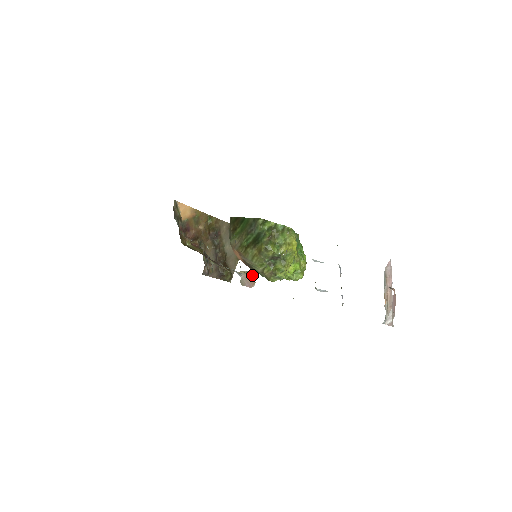
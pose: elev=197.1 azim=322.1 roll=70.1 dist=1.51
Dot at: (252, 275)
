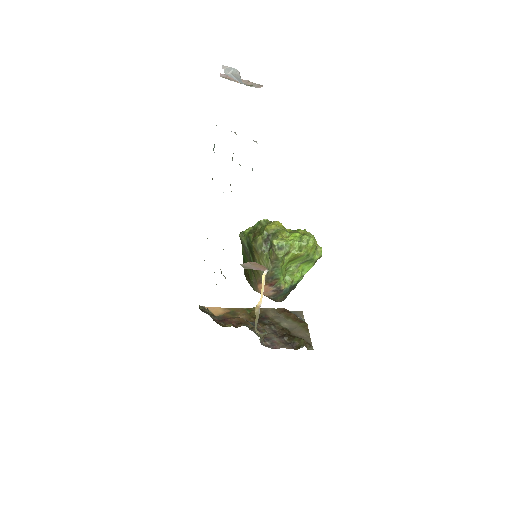
Dot at: (258, 265)
